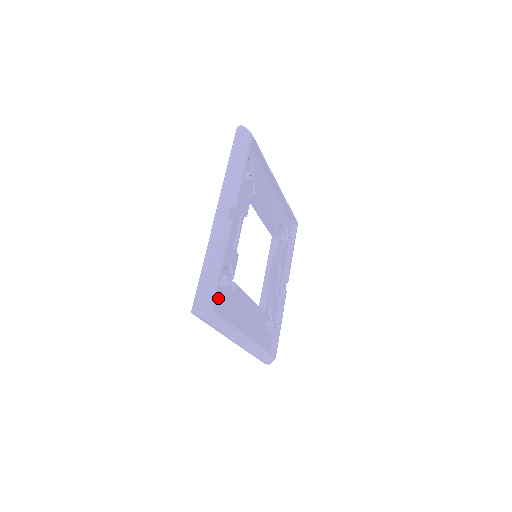
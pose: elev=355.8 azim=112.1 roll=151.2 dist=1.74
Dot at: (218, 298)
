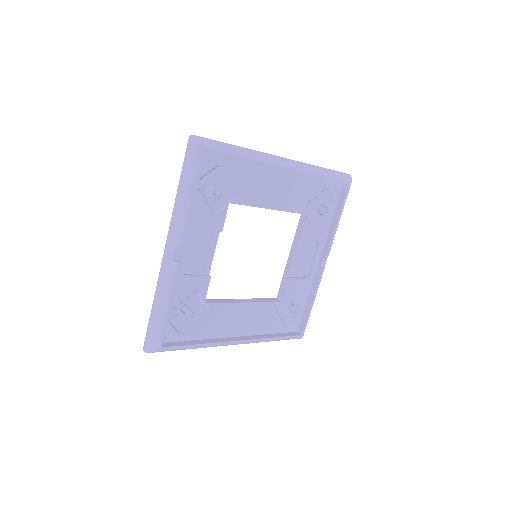
Dot at: (181, 326)
